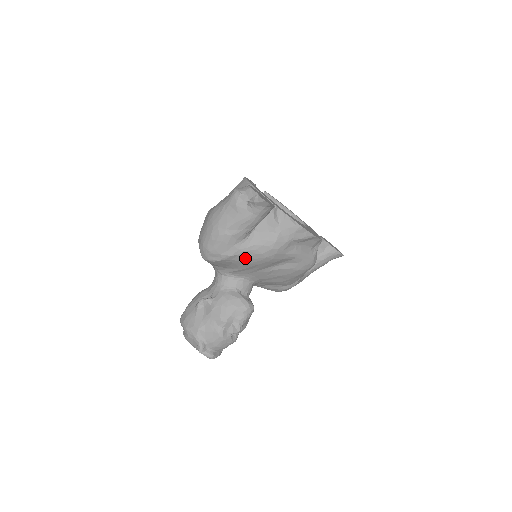
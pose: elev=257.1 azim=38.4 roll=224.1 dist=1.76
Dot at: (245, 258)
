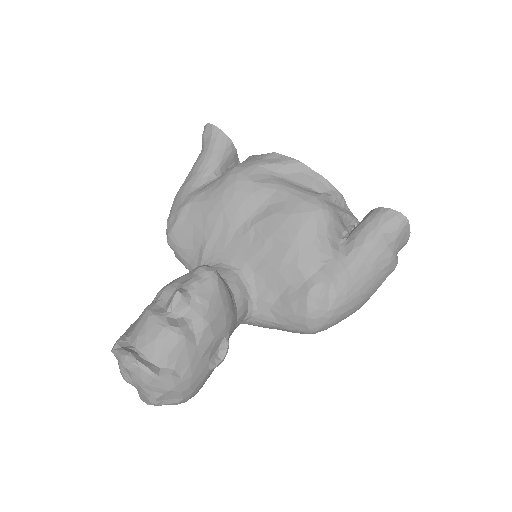
Dot at: (202, 205)
